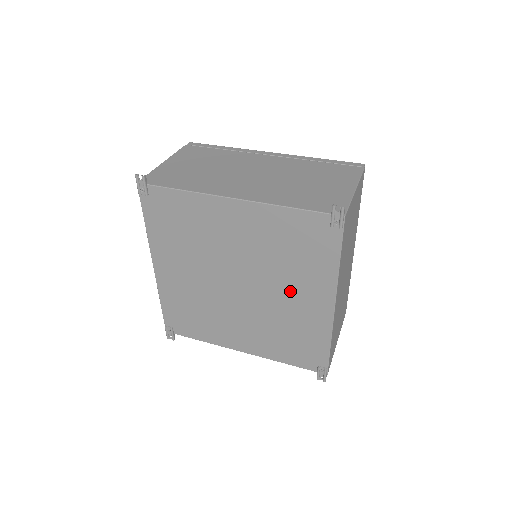
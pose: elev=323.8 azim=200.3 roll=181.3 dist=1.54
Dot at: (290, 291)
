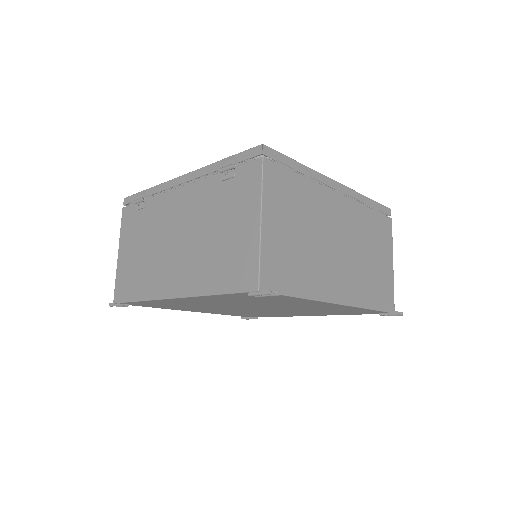
Dot at: occluded
